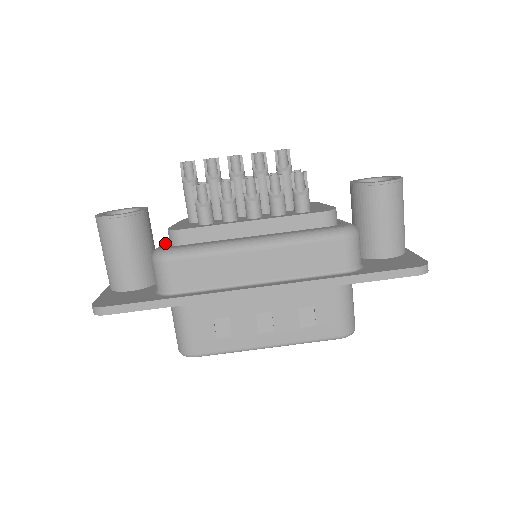
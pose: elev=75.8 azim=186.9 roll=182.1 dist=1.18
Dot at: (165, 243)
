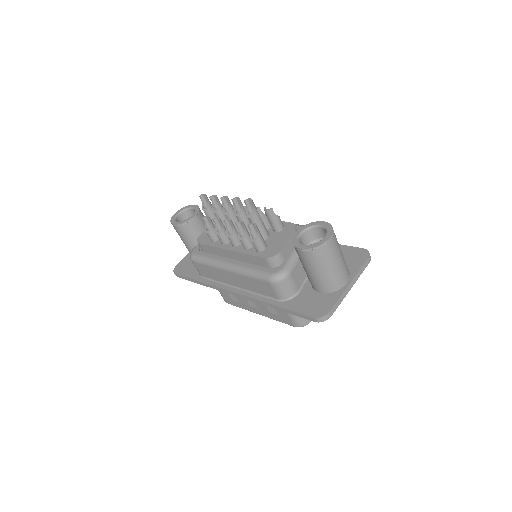
Dot at: occluded
